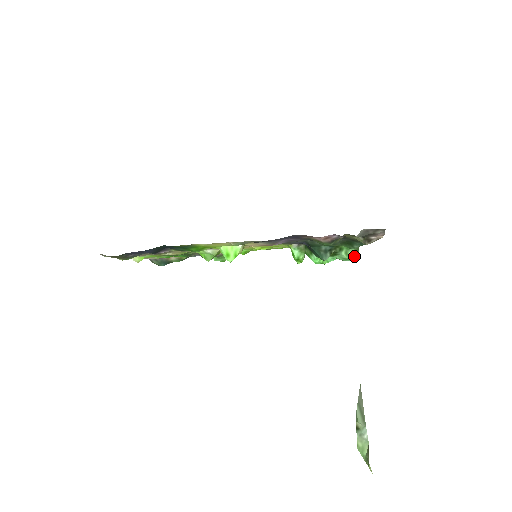
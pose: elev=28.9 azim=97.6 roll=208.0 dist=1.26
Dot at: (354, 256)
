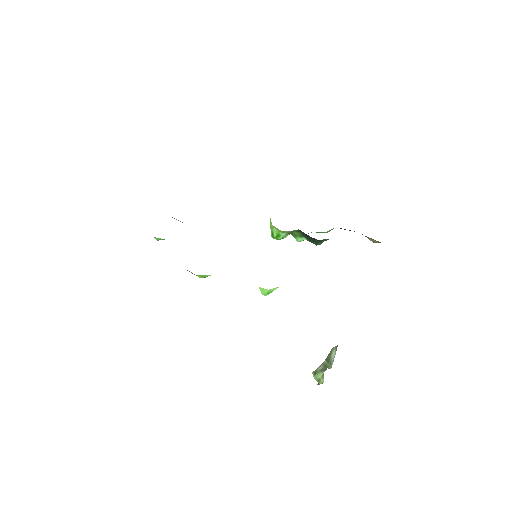
Dot at: occluded
